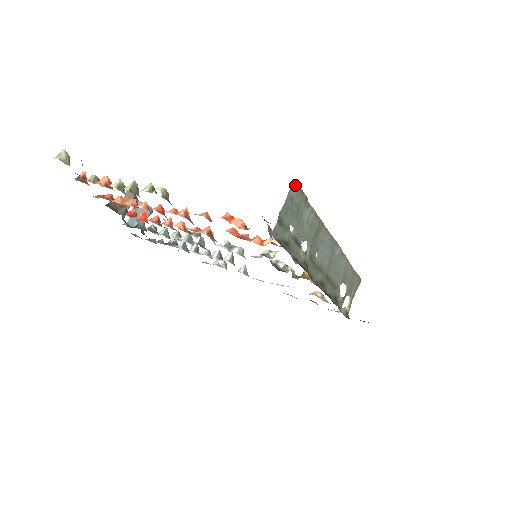
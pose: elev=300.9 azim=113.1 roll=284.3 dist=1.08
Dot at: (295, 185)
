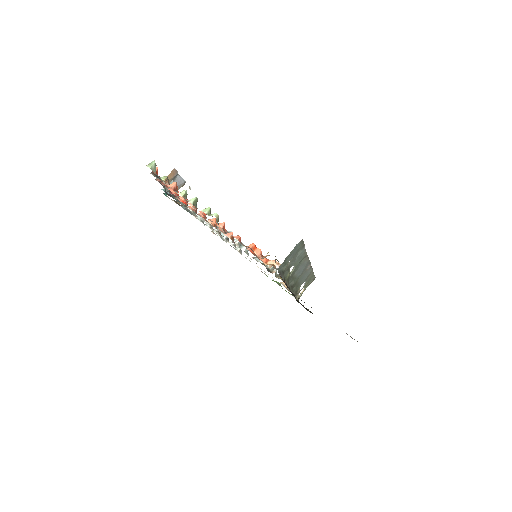
Dot at: (301, 241)
